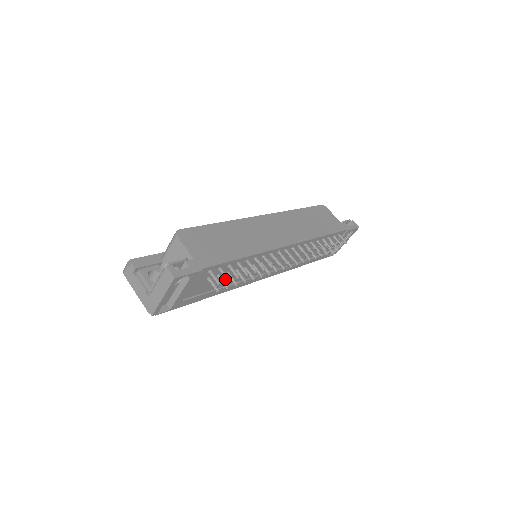
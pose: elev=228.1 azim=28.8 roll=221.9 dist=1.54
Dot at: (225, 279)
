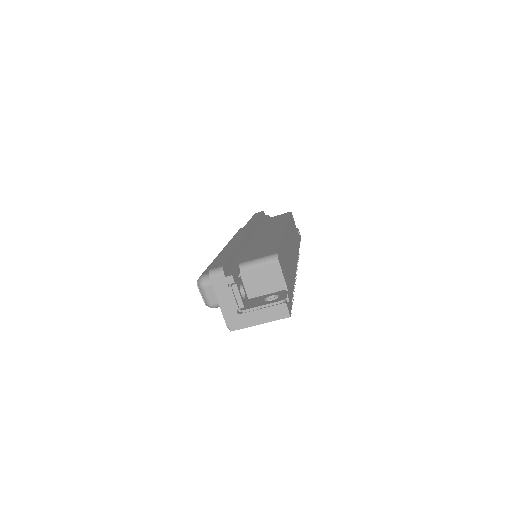
Dot at: occluded
